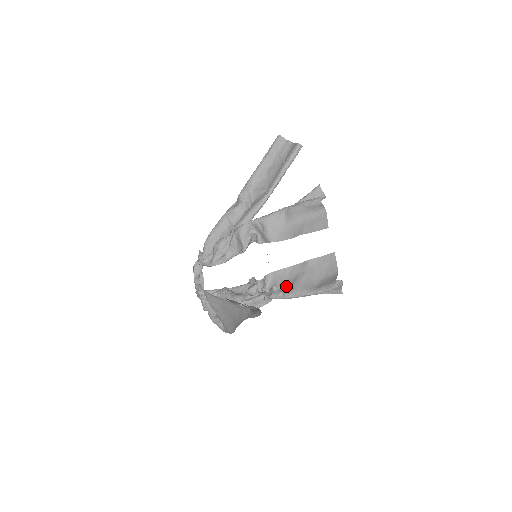
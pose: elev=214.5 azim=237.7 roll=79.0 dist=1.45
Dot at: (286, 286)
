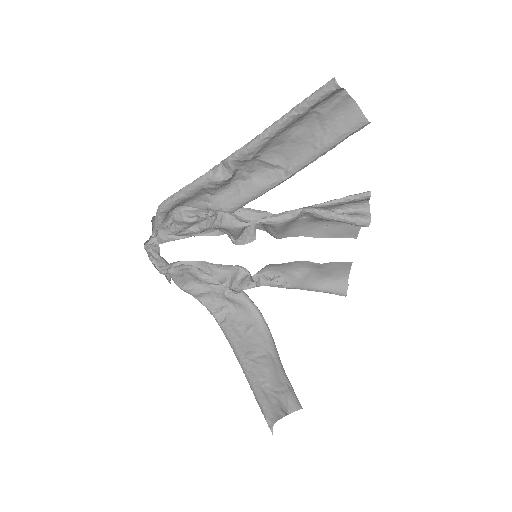
Dot at: (285, 277)
